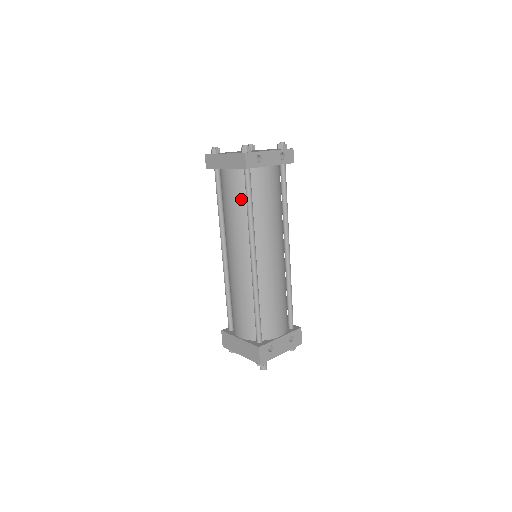
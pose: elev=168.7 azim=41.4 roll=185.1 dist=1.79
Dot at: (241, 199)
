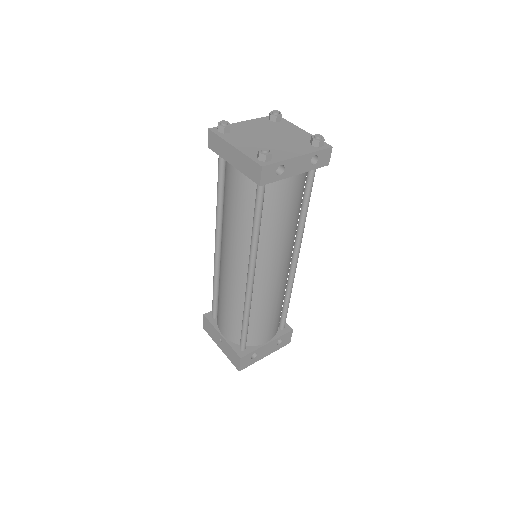
Dot at: (247, 209)
